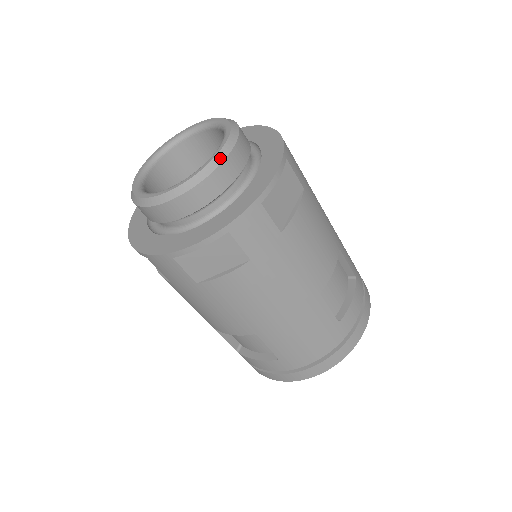
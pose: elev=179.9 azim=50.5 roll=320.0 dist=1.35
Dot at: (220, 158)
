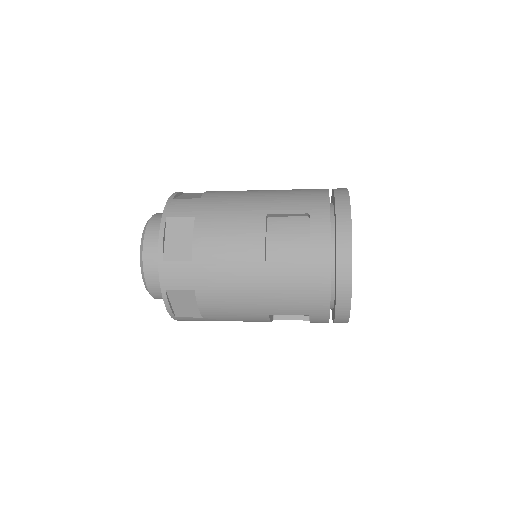
Dot at: (141, 254)
